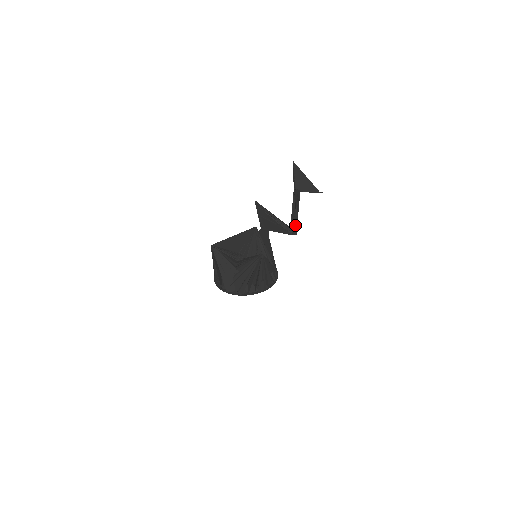
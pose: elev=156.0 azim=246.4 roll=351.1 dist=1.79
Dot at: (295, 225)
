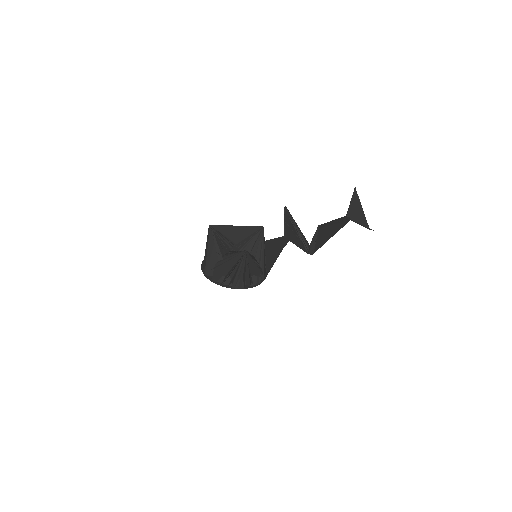
Dot at: (313, 244)
